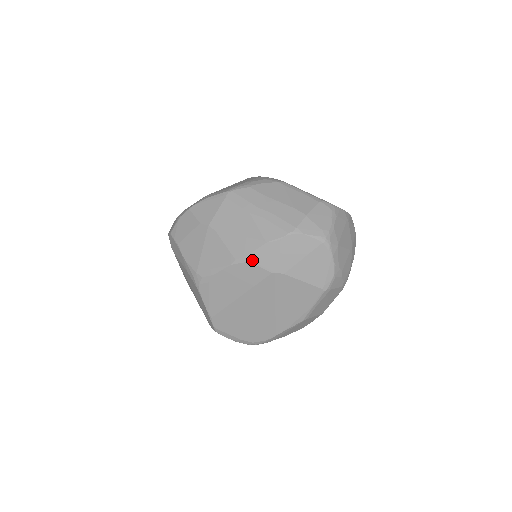
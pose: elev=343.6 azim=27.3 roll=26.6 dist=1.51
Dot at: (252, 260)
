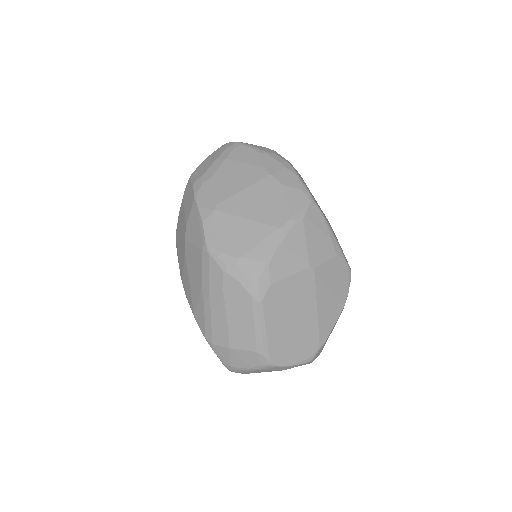
Dot at: occluded
